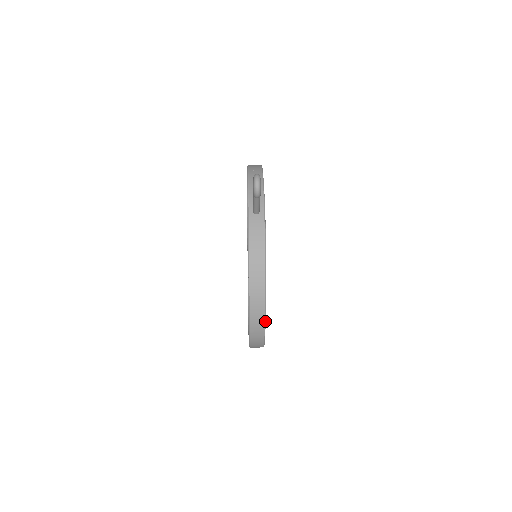
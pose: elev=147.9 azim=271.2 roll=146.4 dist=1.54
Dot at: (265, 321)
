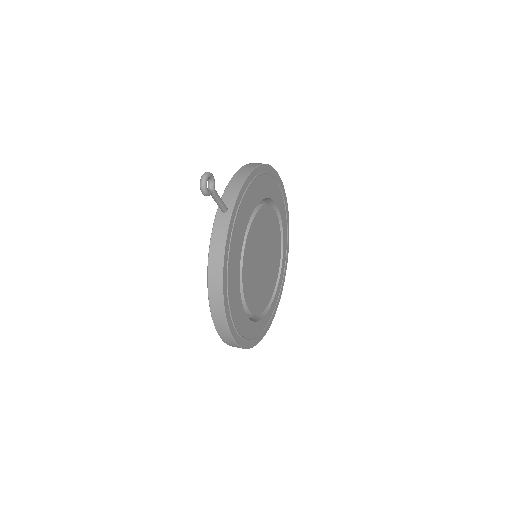
Dot at: (227, 321)
